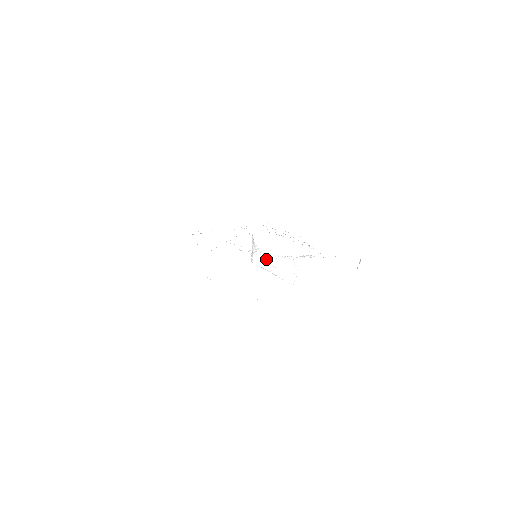
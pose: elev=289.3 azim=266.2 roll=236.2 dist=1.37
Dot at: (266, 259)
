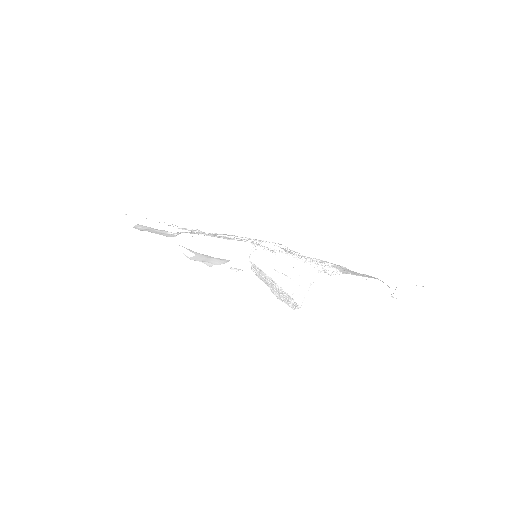
Dot at: (267, 258)
